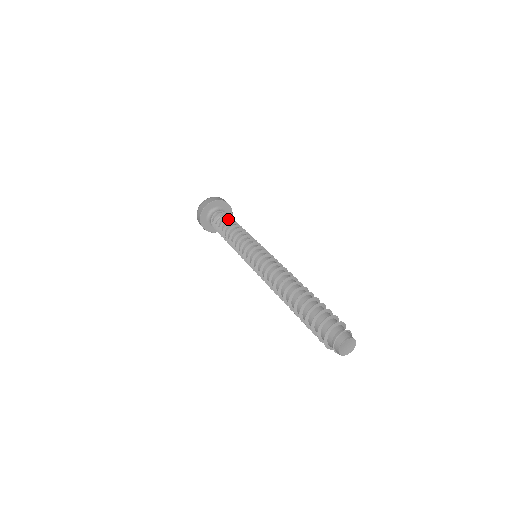
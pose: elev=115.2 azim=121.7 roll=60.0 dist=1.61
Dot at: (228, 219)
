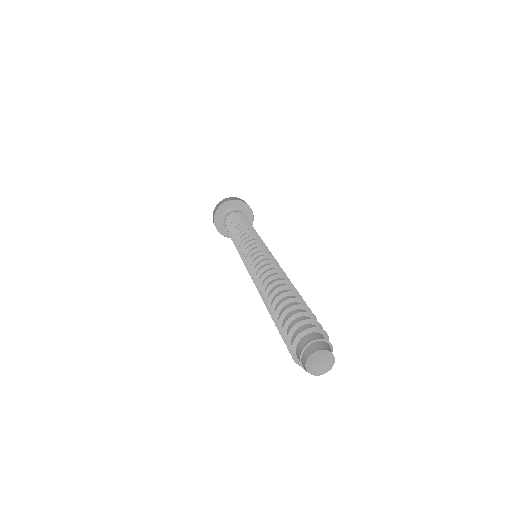
Dot at: (243, 219)
